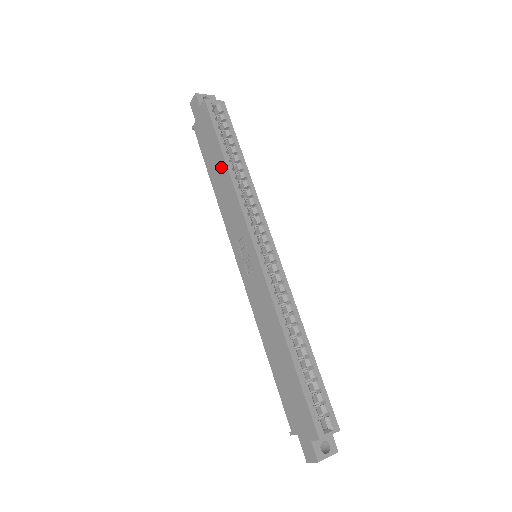
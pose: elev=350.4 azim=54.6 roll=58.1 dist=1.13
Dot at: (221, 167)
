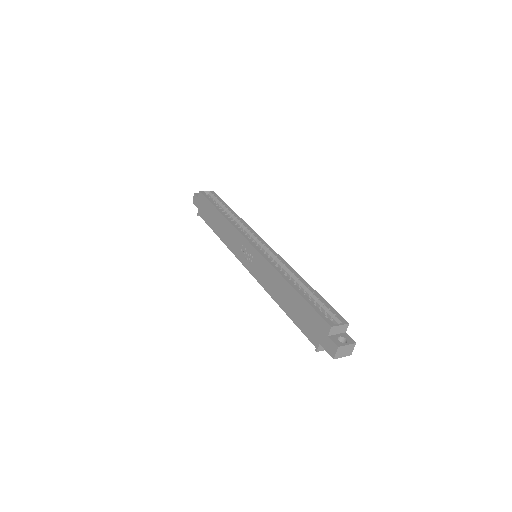
Dot at: (218, 218)
